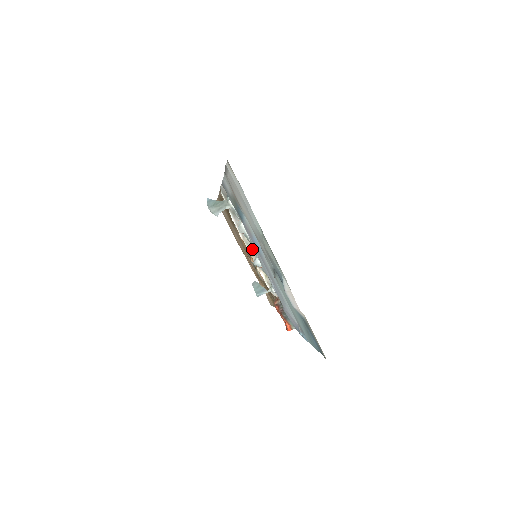
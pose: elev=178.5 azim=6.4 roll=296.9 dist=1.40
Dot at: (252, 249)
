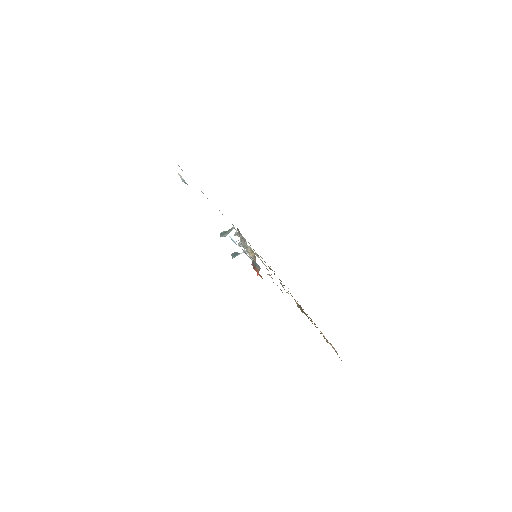
Dot at: occluded
